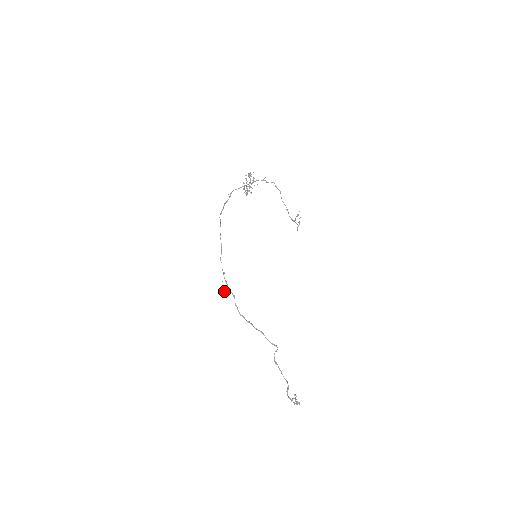
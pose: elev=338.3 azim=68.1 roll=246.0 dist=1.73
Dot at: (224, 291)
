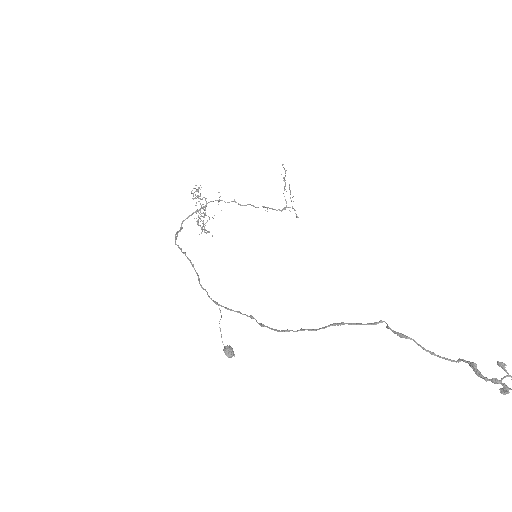
Dot at: (232, 352)
